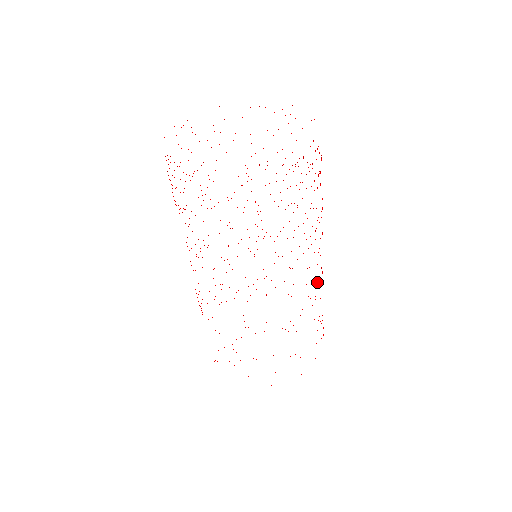
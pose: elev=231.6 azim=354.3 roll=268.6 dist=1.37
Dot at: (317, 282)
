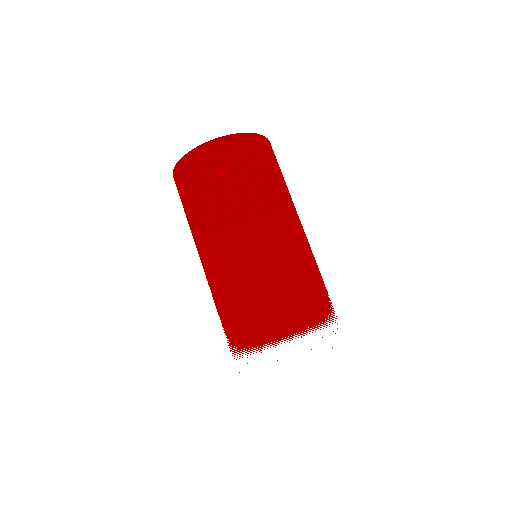
Dot at: occluded
